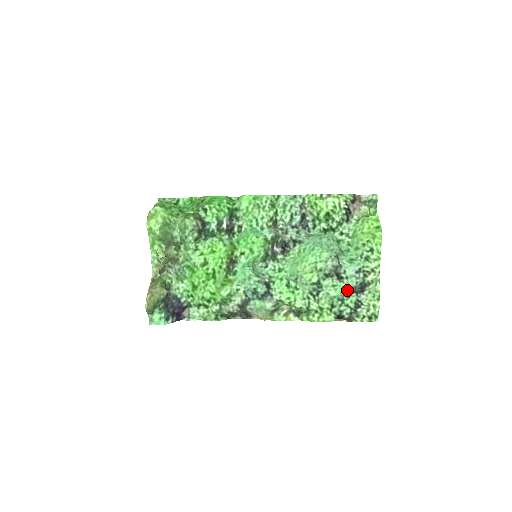
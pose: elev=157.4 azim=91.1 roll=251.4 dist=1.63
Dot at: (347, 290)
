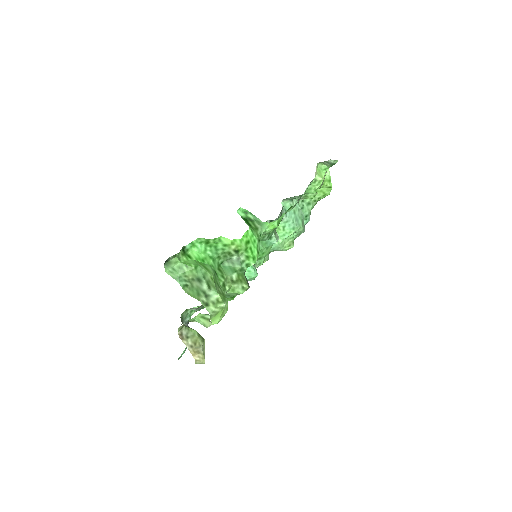
Dot at: occluded
